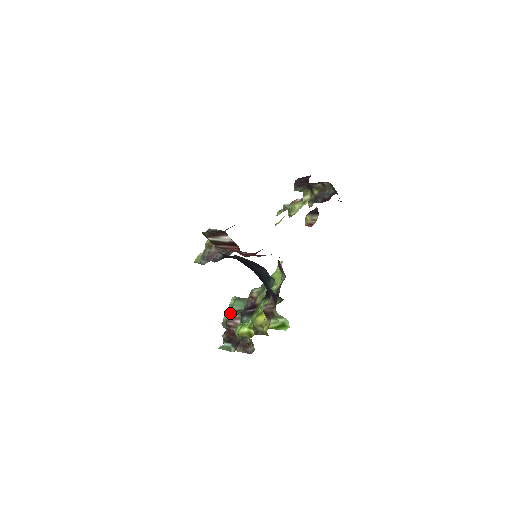
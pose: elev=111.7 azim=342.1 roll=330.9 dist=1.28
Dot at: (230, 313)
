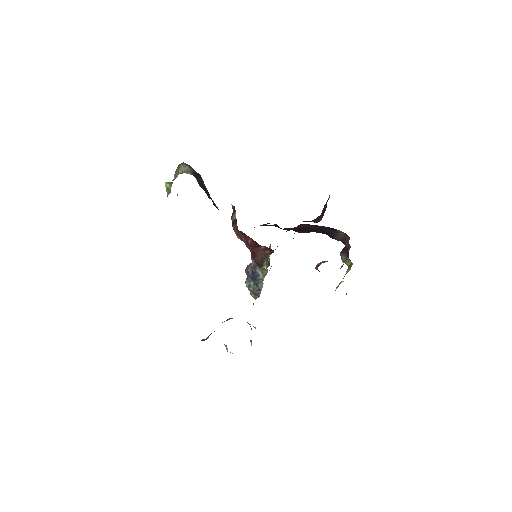
Dot at: (228, 319)
